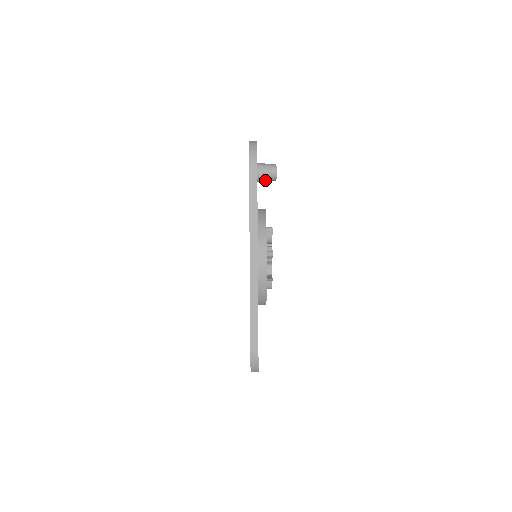
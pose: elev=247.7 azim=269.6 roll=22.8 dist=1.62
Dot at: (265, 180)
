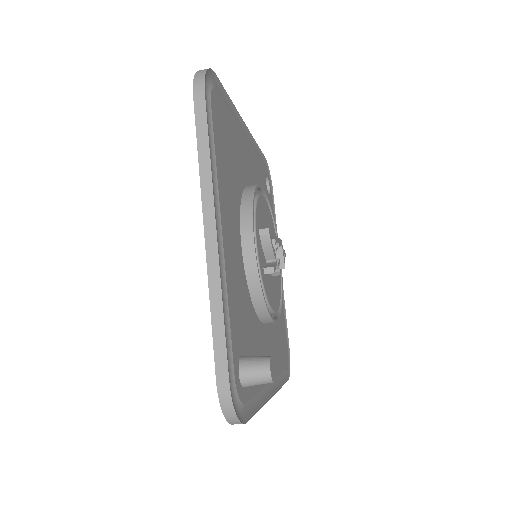
Dot at: occluded
